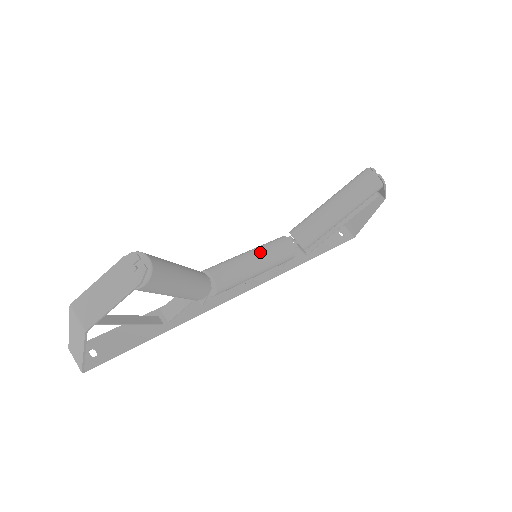
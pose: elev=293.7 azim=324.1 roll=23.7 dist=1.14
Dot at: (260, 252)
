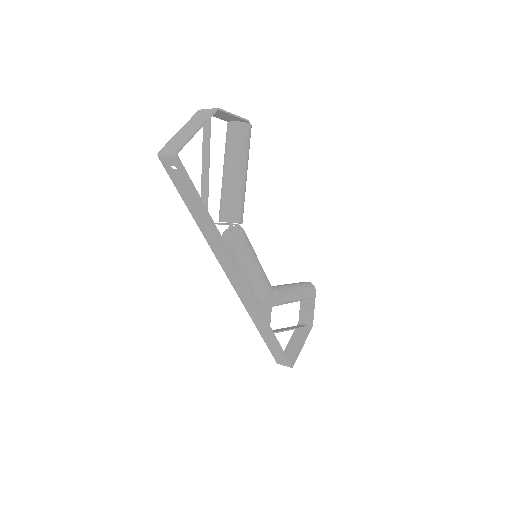
Dot at: occluded
